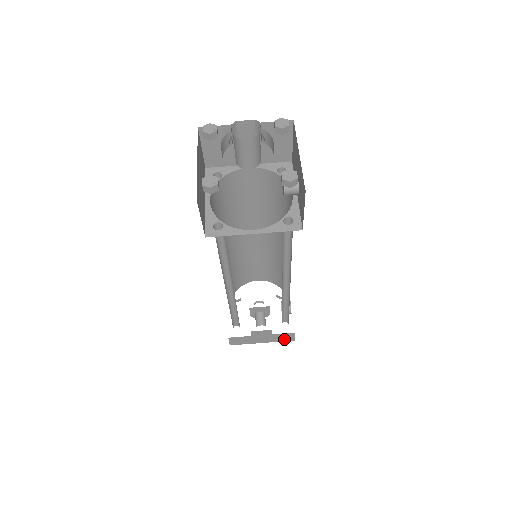
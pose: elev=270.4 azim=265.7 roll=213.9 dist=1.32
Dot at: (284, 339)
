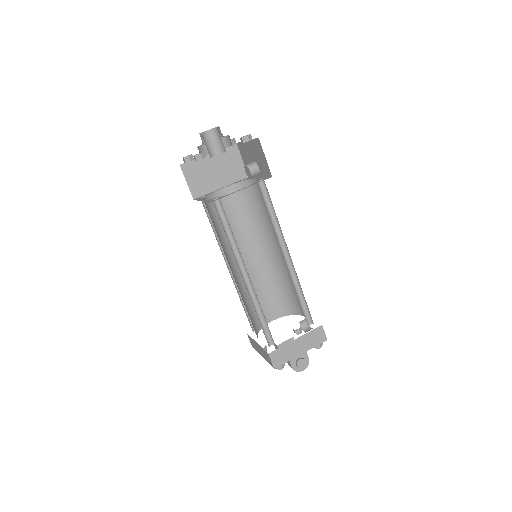
Dot at: (317, 341)
